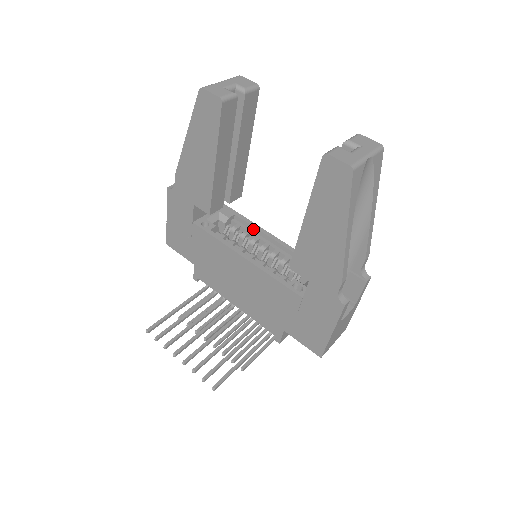
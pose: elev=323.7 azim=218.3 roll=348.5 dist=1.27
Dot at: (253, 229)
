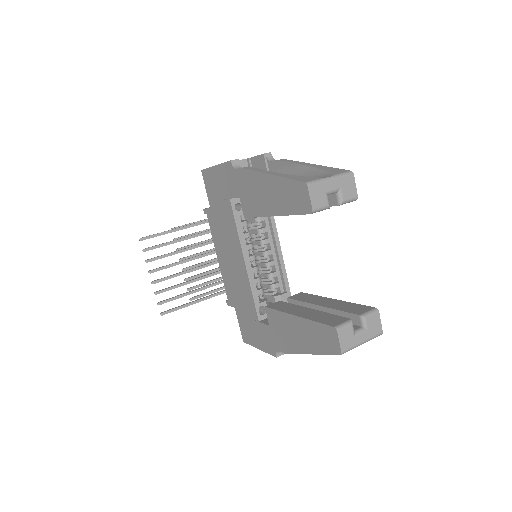
Dot at: (271, 231)
